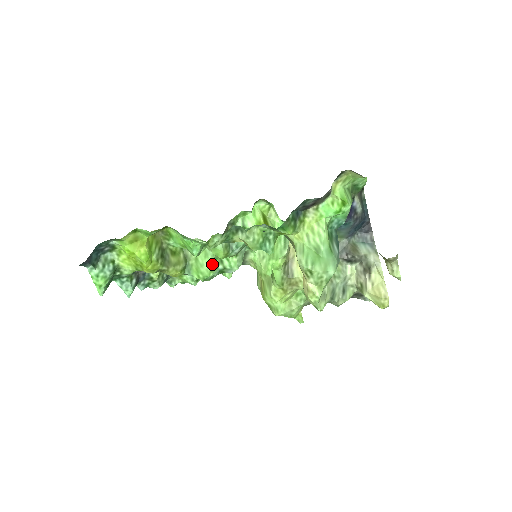
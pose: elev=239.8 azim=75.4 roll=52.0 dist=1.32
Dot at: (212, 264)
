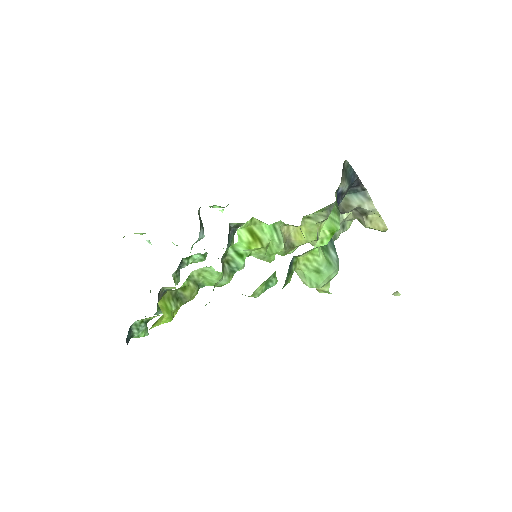
Dot at: (220, 277)
